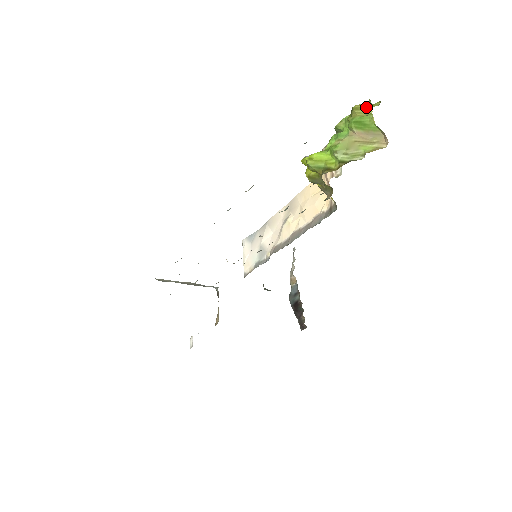
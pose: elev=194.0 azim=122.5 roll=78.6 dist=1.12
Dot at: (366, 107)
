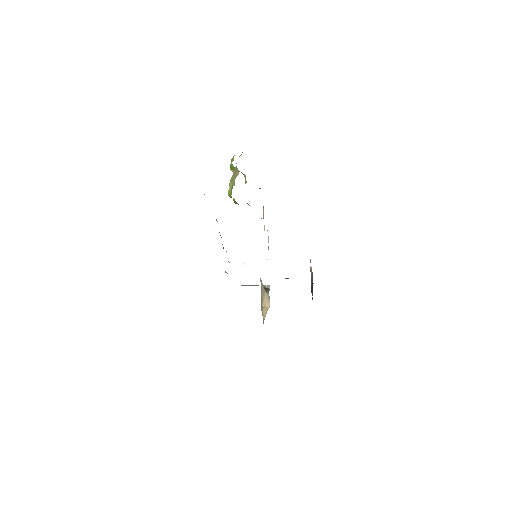
Dot at: (233, 157)
